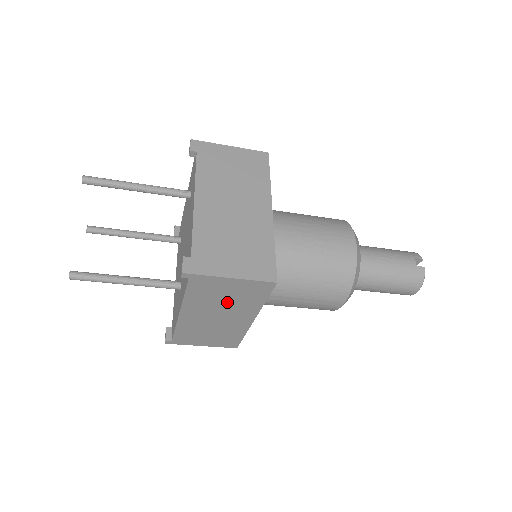
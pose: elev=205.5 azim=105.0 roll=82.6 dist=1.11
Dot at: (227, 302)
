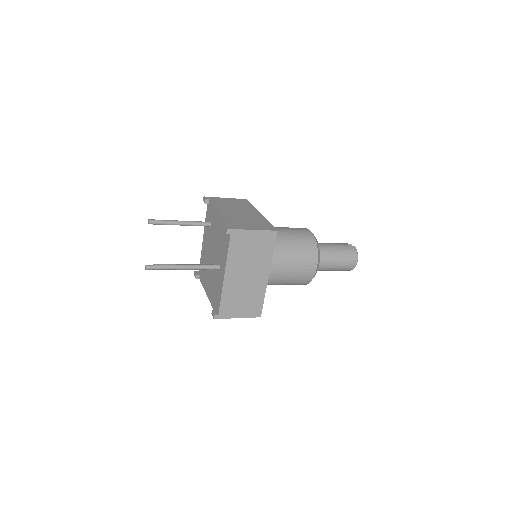
Dot at: (252, 257)
